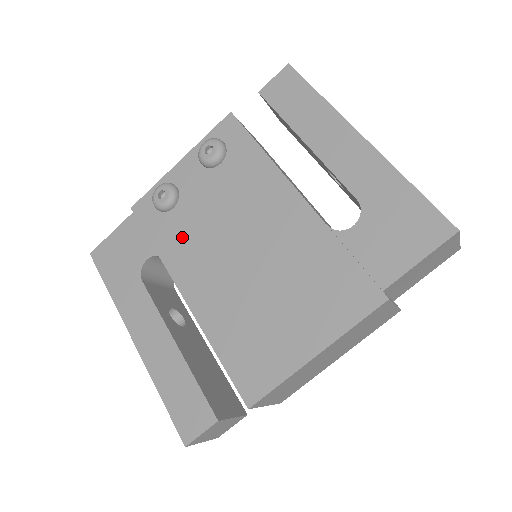
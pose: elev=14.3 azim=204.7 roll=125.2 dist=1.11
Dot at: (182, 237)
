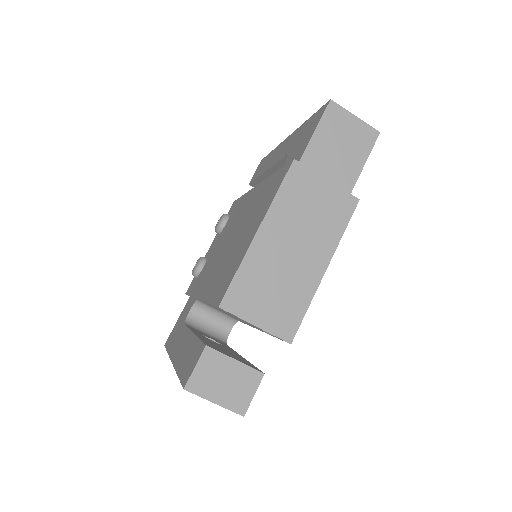
Dot at: (204, 273)
